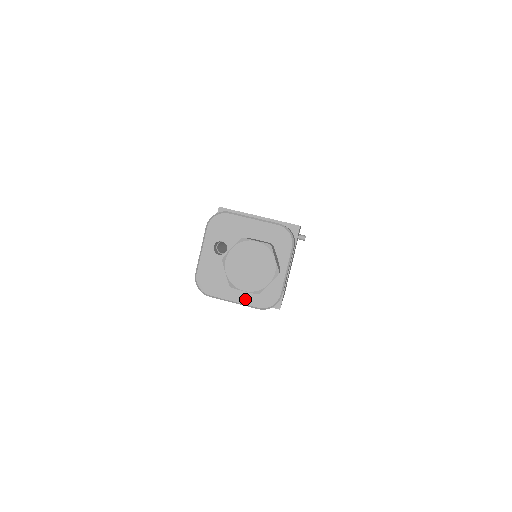
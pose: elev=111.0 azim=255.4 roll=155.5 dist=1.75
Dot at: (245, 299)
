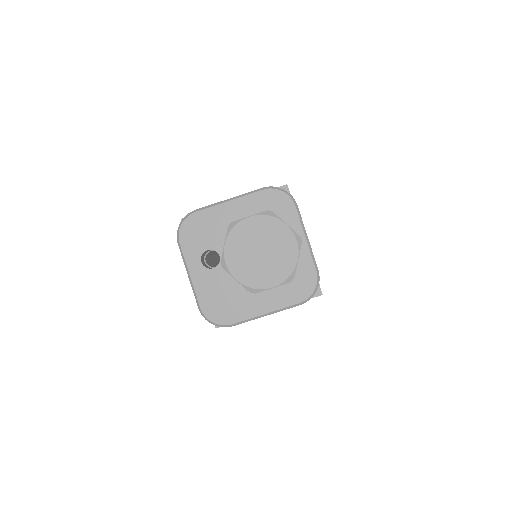
Dot at: (277, 302)
